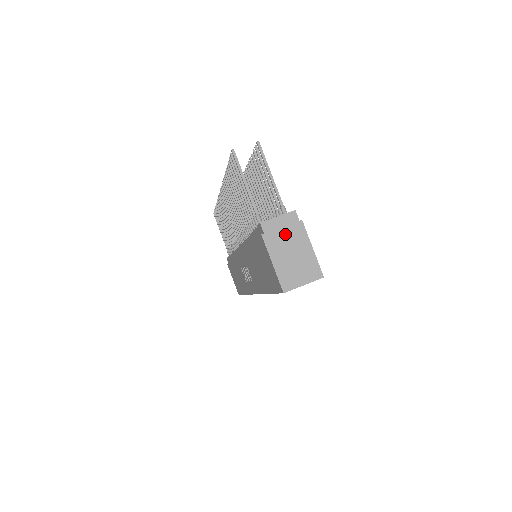
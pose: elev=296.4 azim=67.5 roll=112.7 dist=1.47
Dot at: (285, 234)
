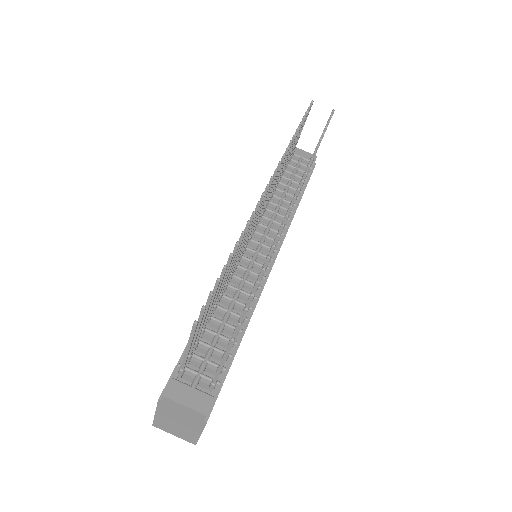
Dot at: (182, 414)
